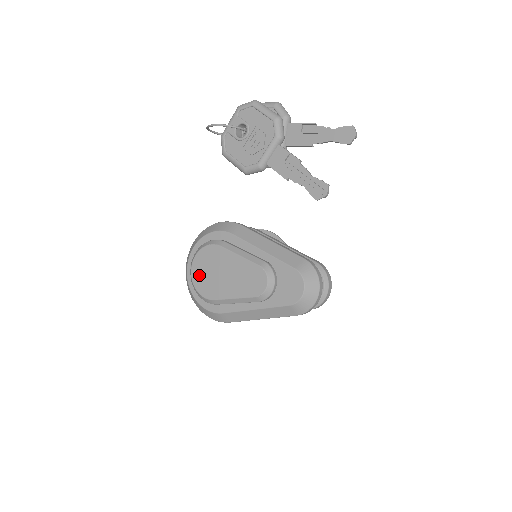
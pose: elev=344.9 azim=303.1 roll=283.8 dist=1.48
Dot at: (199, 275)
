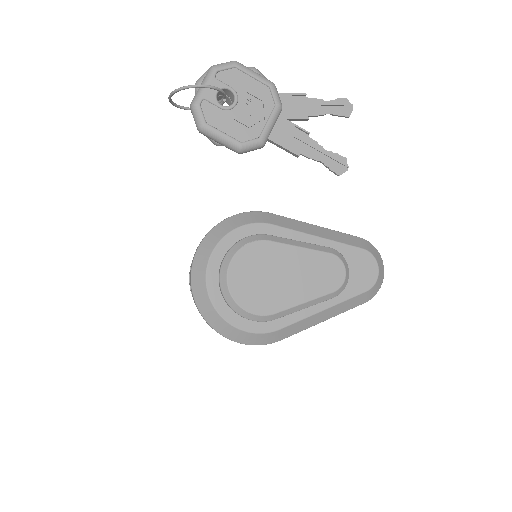
Dot at: (243, 287)
